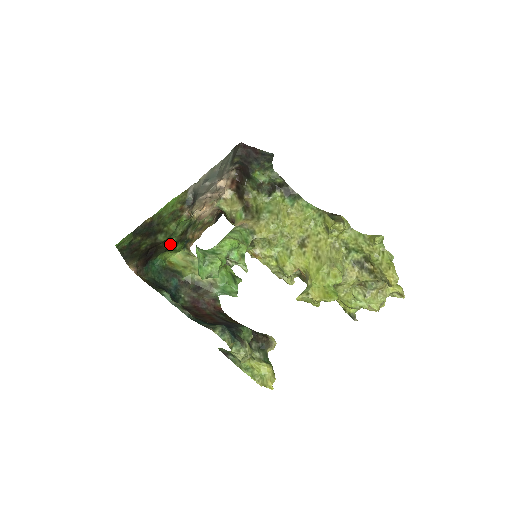
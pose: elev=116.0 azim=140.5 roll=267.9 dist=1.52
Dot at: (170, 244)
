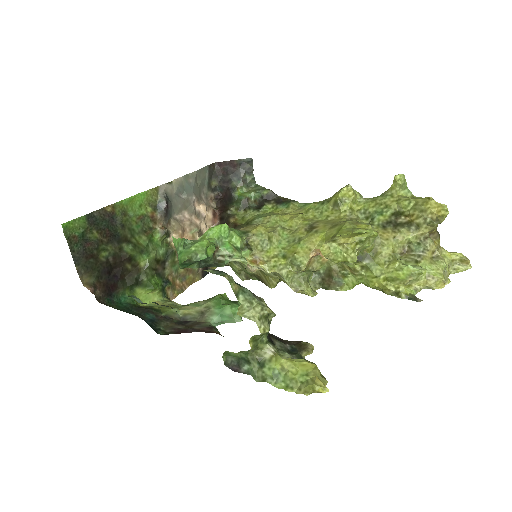
Dot at: (142, 271)
